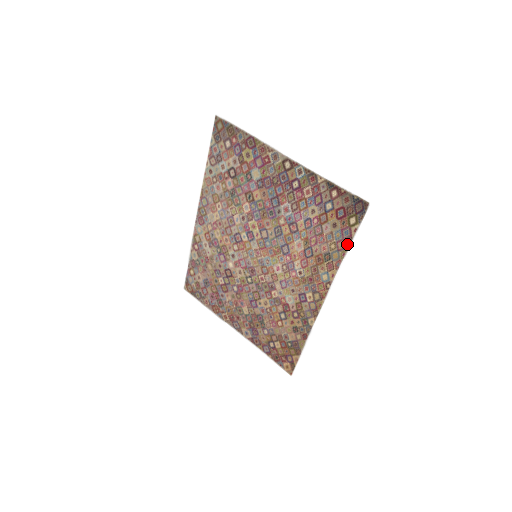
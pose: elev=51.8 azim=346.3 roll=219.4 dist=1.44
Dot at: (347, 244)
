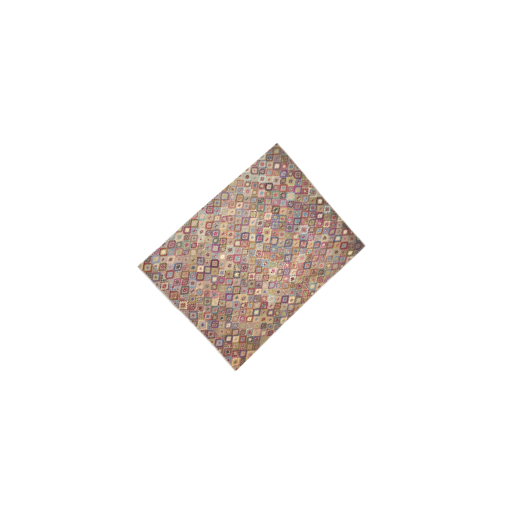
Dot at: (340, 267)
